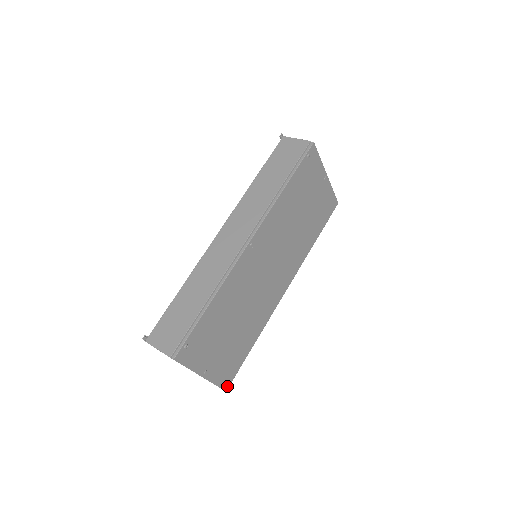
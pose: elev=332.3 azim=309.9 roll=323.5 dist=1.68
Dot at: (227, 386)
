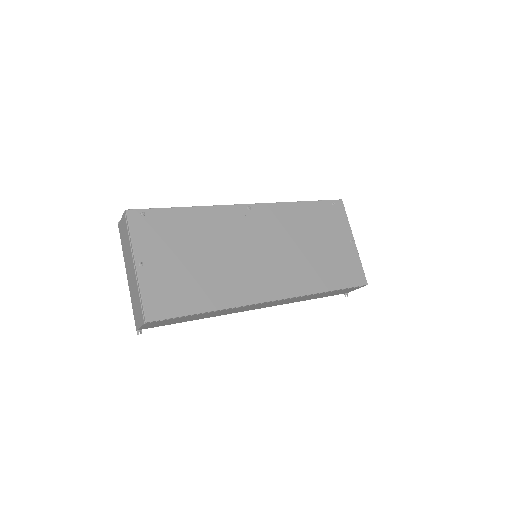
Dot at: (151, 318)
